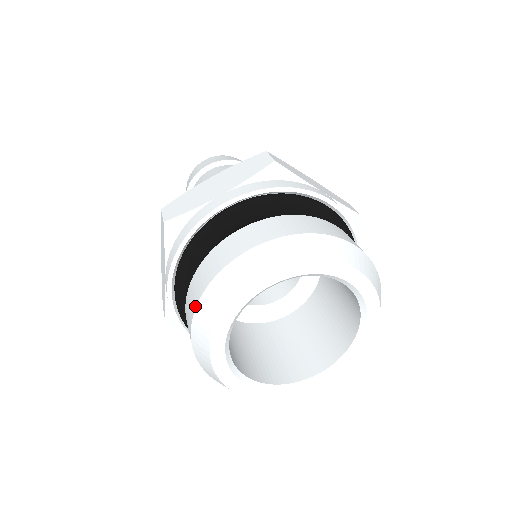
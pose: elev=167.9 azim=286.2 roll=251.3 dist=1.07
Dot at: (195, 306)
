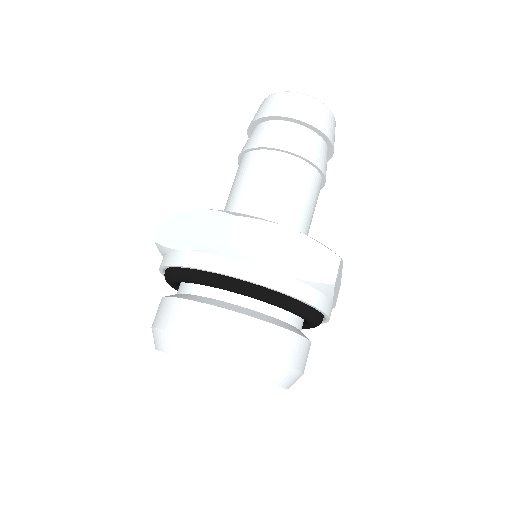
Dot at: occluded
